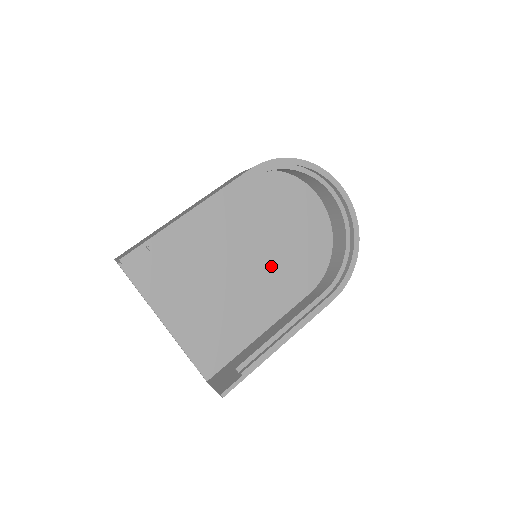
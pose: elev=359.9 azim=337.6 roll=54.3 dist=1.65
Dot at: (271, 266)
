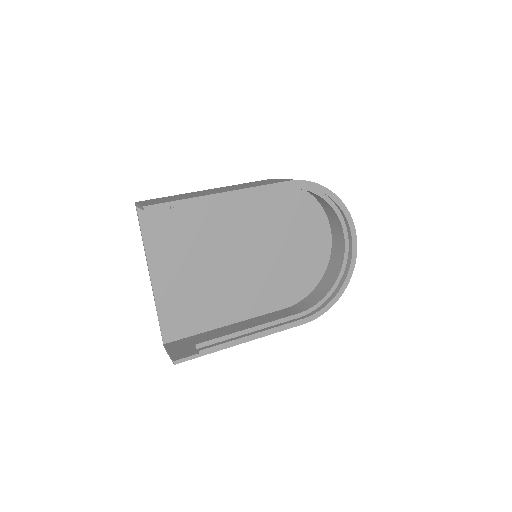
Dot at: (264, 270)
